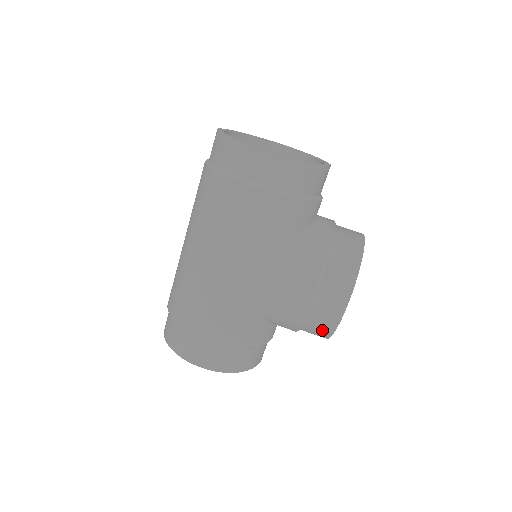
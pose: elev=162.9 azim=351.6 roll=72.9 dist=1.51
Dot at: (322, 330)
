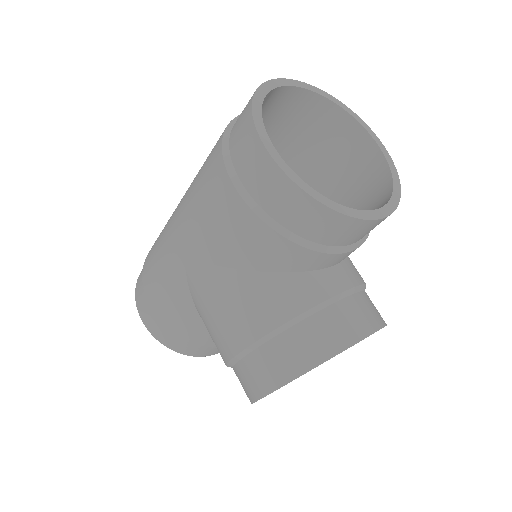
Dot at: occluded
